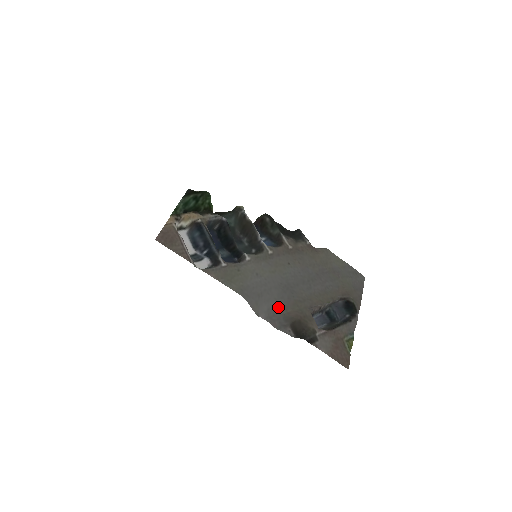
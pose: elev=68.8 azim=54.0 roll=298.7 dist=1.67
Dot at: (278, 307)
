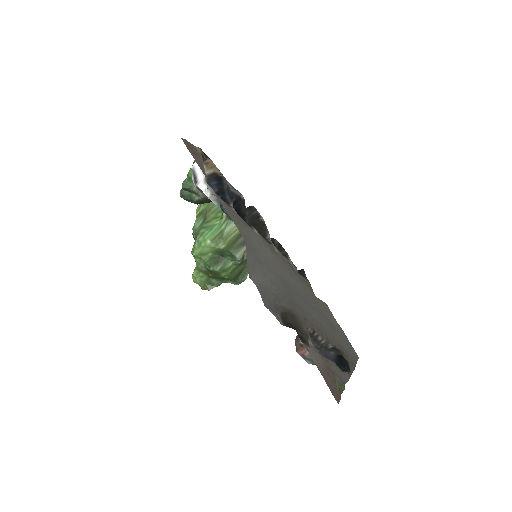
Dot at: (272, 292)
